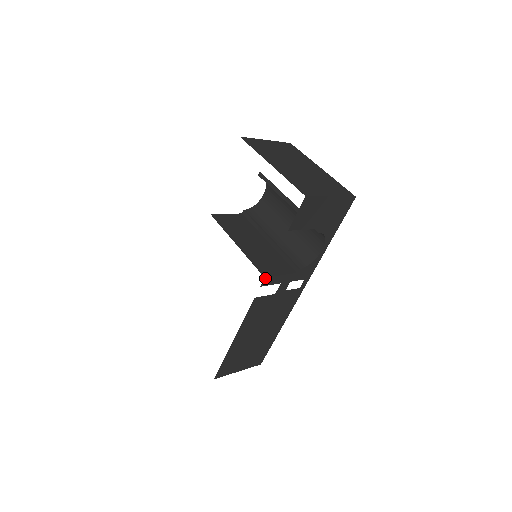
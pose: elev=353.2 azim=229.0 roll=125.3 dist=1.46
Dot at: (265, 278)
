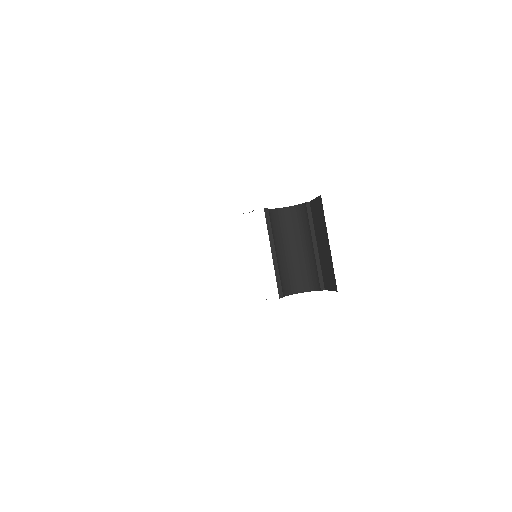
Dot at: occluded
